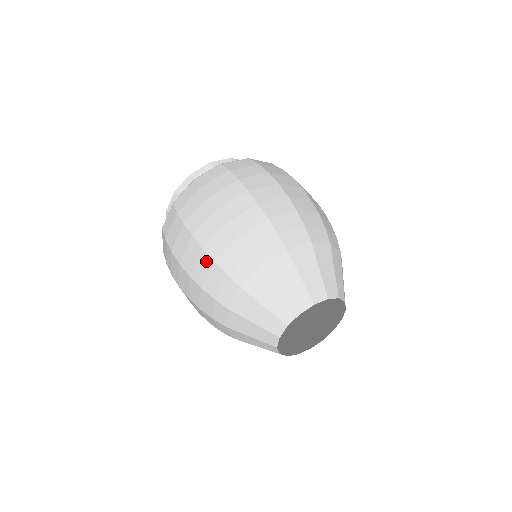
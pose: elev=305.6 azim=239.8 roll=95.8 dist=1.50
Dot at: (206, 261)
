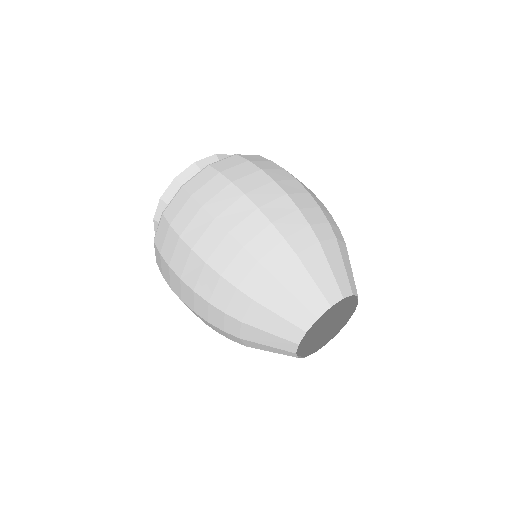
Dot at: (260, 220)
